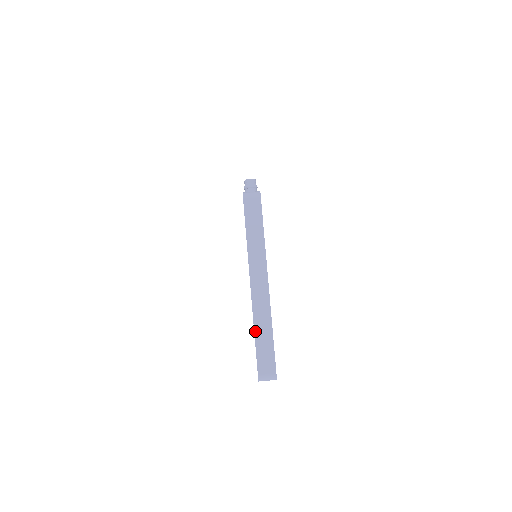
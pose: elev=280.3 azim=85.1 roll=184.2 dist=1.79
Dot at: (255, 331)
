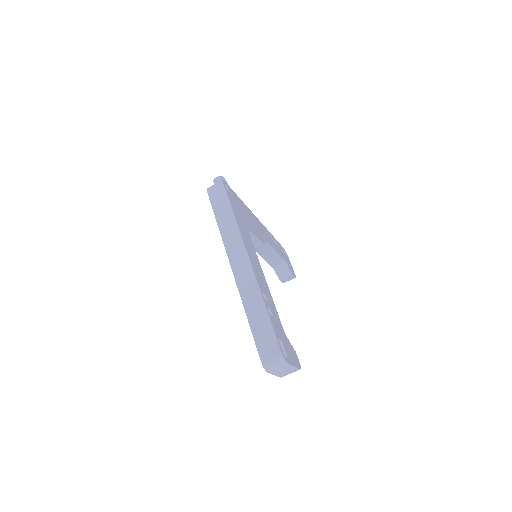
Dot at: (247, 313)
